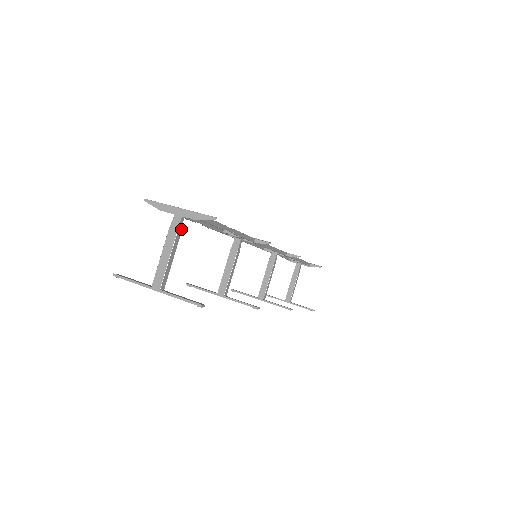
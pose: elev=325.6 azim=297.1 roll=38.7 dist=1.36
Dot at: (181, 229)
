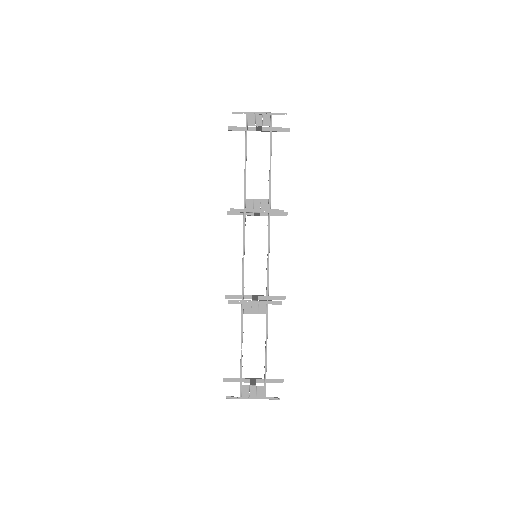
Dot at: occluded
